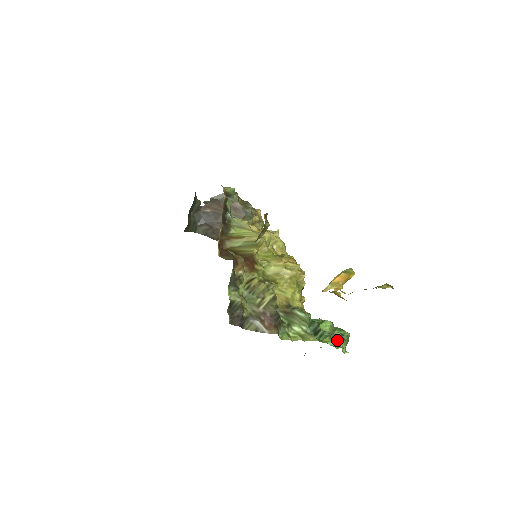
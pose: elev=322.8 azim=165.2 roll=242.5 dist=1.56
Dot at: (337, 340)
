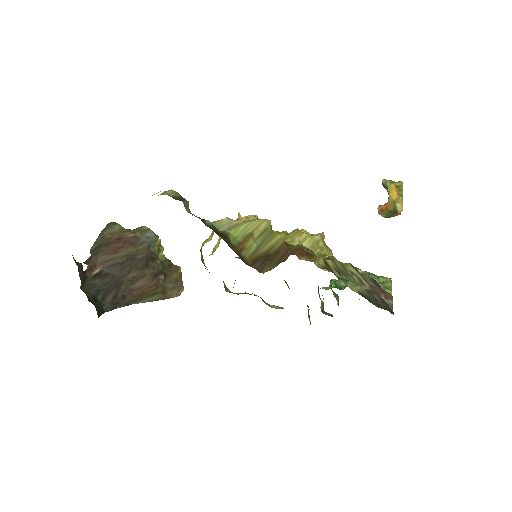
Dot at: occluded
